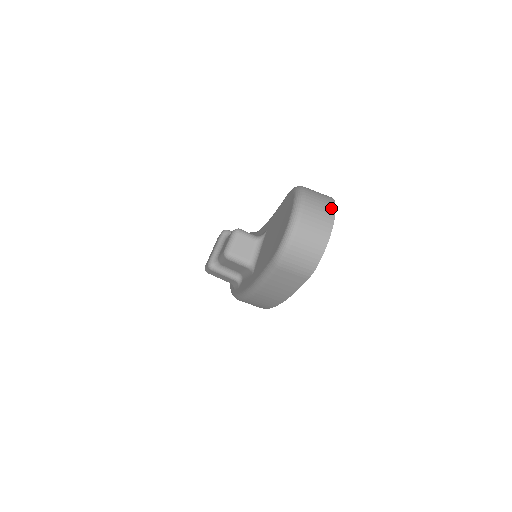
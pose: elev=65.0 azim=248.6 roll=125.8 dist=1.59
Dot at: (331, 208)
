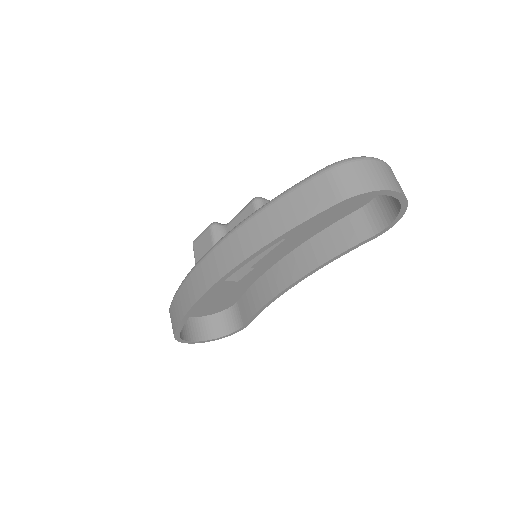
Dot at: occluded
